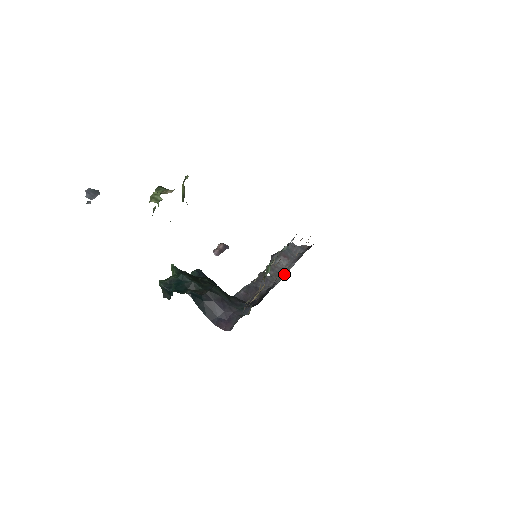
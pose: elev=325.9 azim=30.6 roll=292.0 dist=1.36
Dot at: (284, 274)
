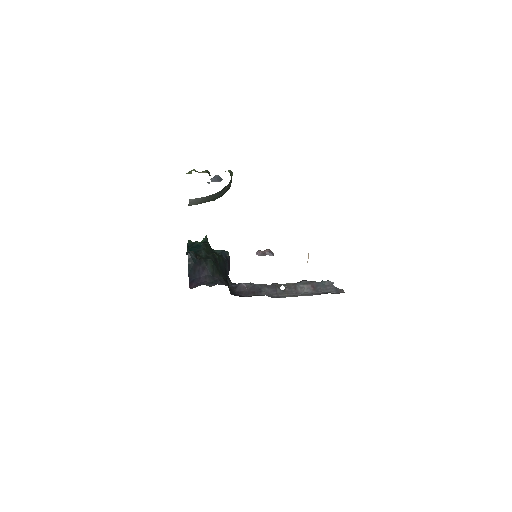
Dot at: (295, 296)
